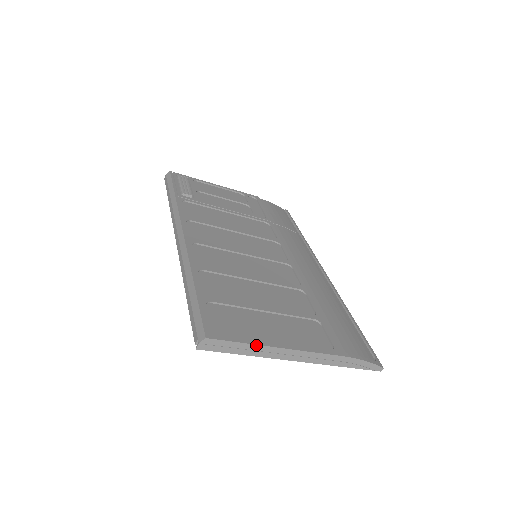
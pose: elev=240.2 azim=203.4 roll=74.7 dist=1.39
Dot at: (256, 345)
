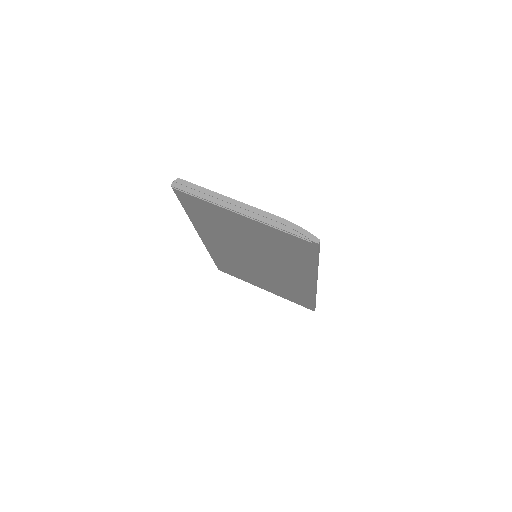
Dot at: (210, 191)
